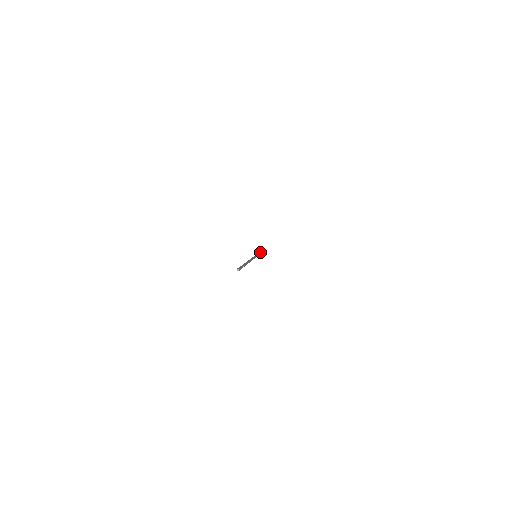
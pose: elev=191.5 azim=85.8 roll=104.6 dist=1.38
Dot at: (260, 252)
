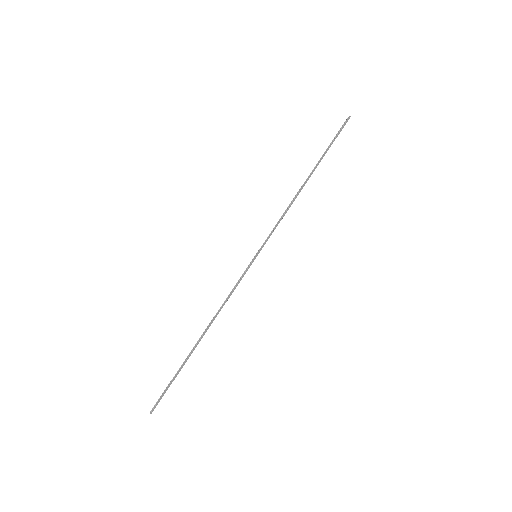
Dot at: (293, 199)
